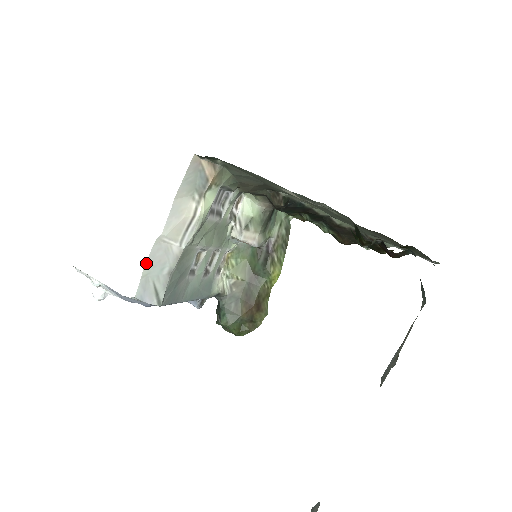
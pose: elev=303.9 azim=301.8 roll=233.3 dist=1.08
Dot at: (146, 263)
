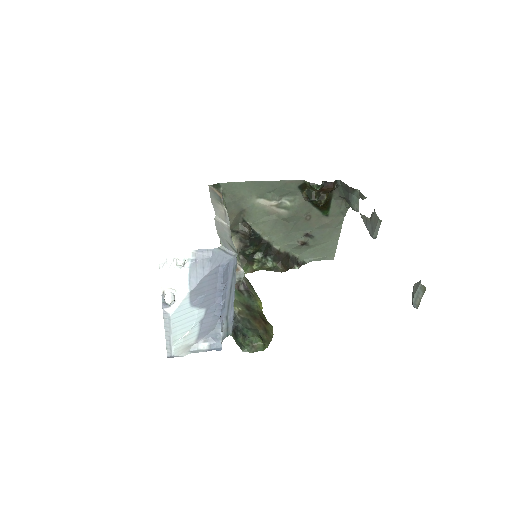
Dot at: occluded
